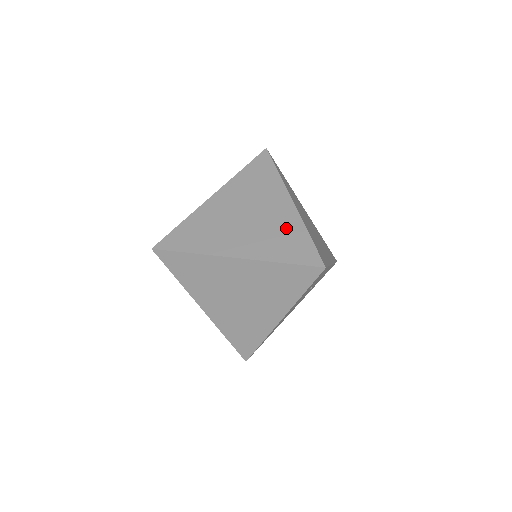
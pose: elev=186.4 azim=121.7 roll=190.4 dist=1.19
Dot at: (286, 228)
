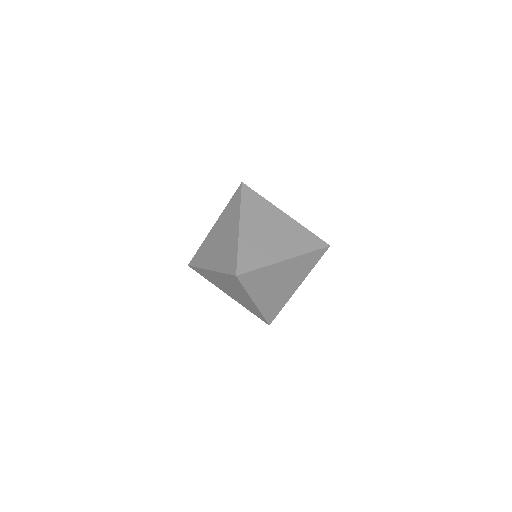
Dot at: (231, 247)
